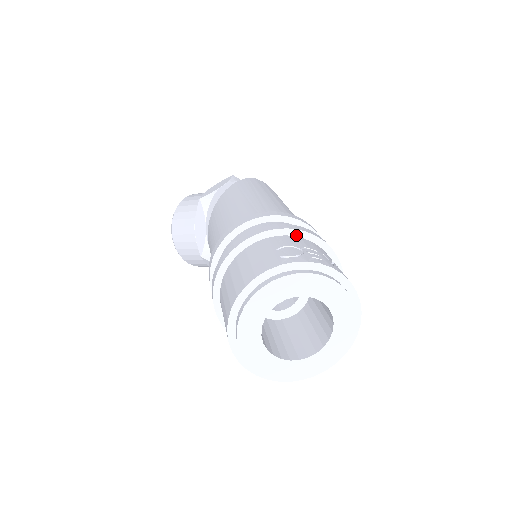
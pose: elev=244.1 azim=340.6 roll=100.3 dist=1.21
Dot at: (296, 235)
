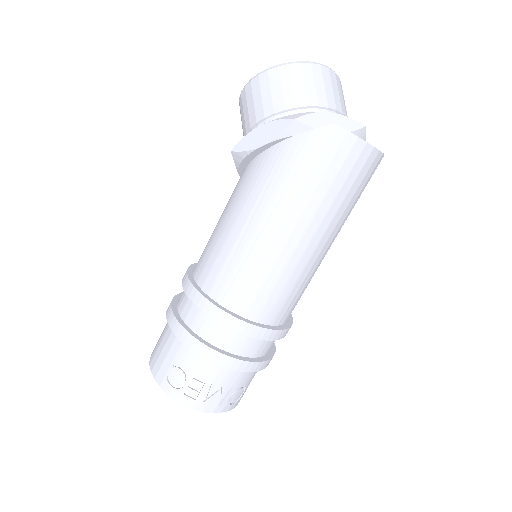
Dot at: (205, 356)
